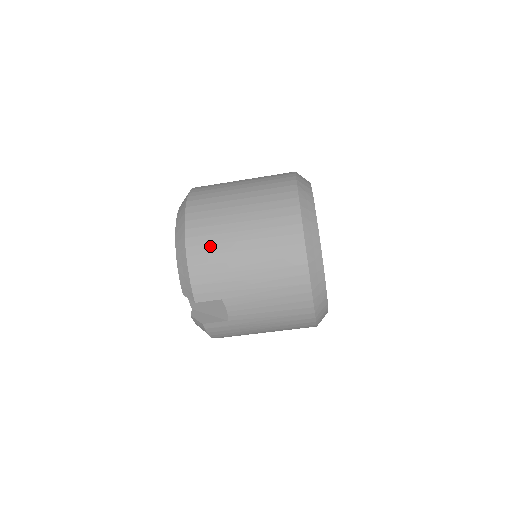
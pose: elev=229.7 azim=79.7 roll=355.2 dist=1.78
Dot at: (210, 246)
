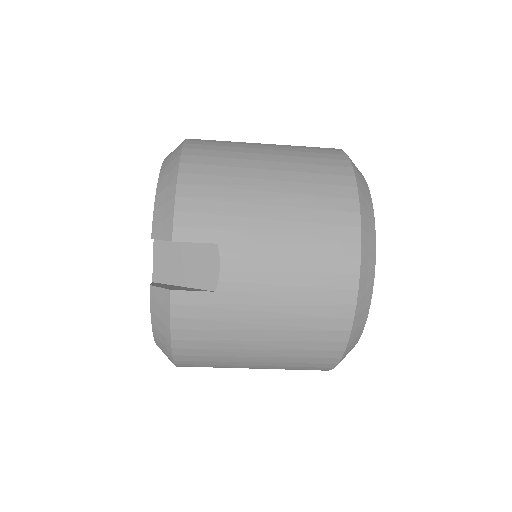
Dot at: (217, 167)
